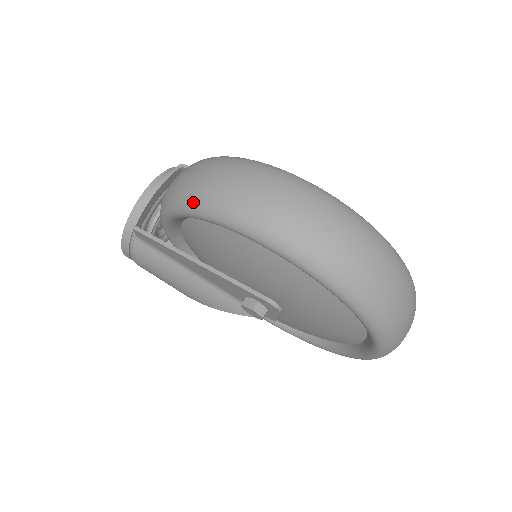
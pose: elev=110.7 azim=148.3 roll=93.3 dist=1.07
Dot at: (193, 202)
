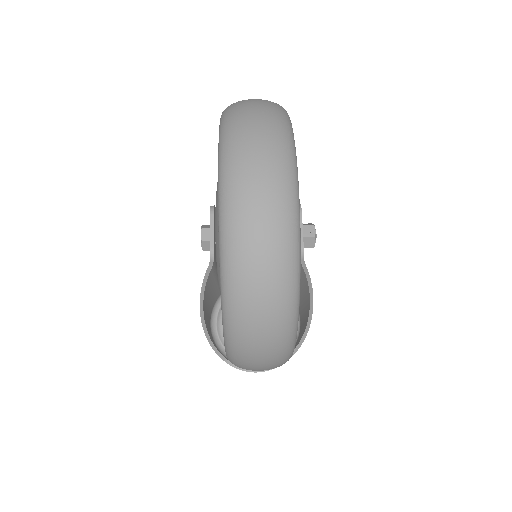
Dot at: occluded
